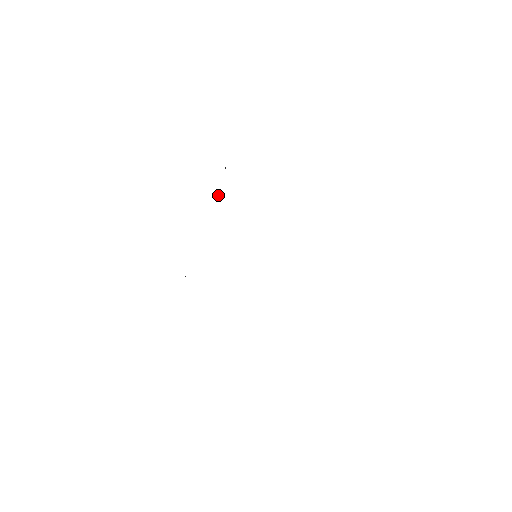
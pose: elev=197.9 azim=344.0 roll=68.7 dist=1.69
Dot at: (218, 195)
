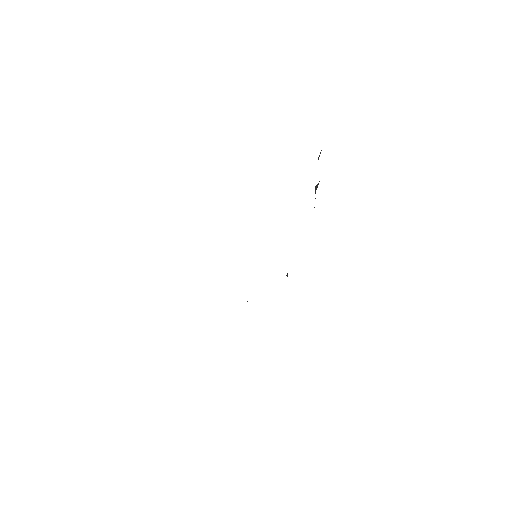
Dot at: occluded
